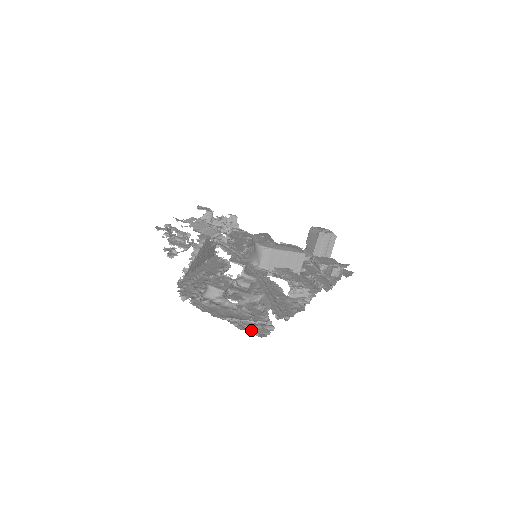
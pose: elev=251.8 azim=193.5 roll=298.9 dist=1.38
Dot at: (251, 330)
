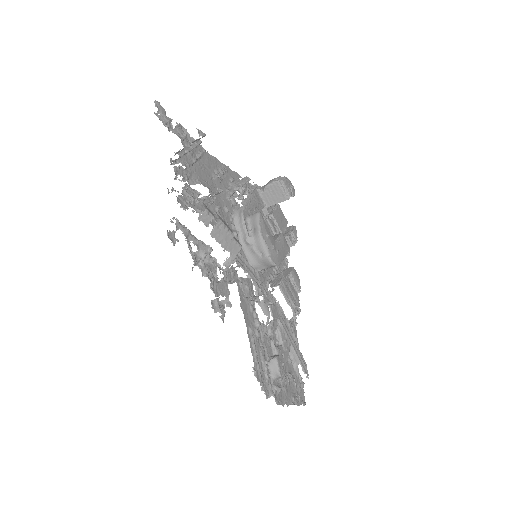
Dot at: (301, 400)
